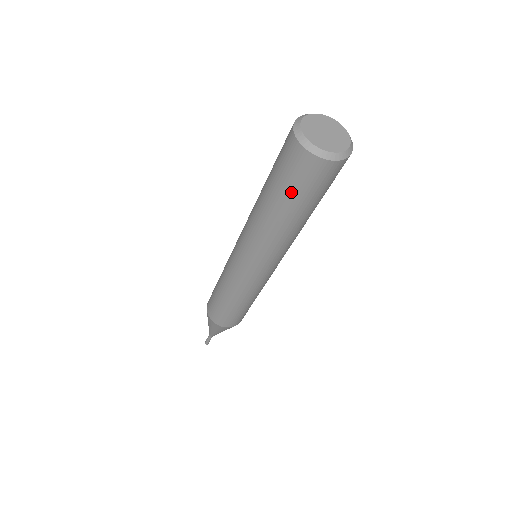
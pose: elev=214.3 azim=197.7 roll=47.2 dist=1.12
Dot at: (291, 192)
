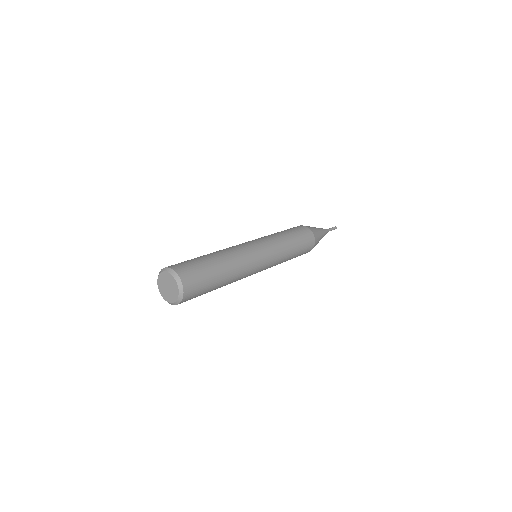
Dot at: occluded
